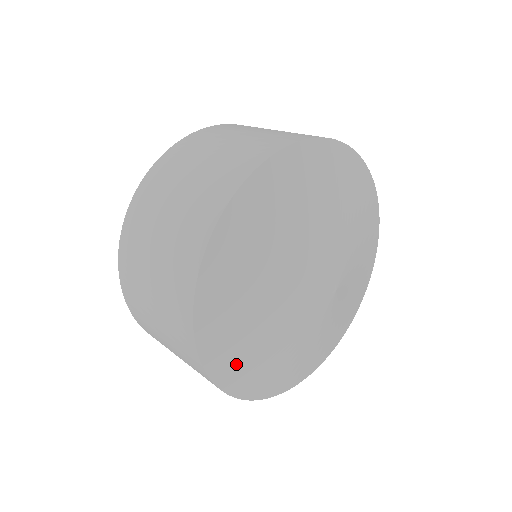
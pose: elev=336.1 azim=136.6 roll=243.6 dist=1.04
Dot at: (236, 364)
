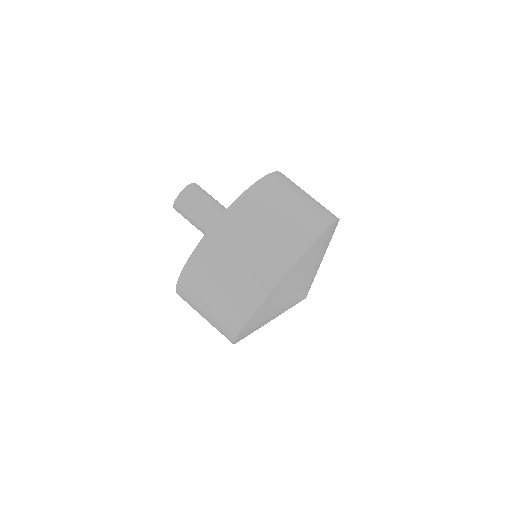
Dot at: occluded
